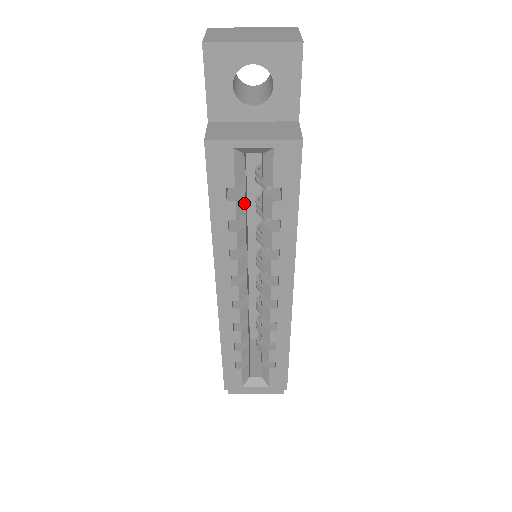
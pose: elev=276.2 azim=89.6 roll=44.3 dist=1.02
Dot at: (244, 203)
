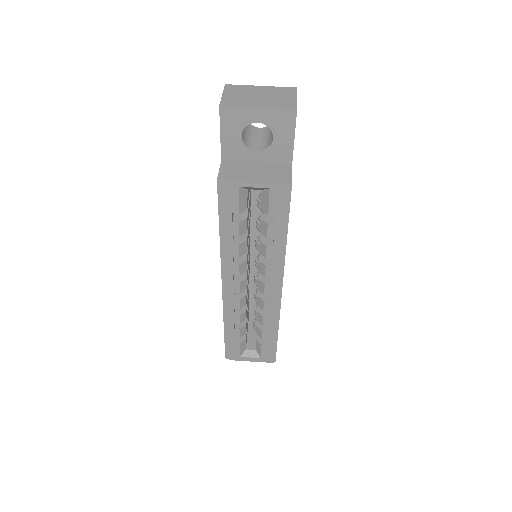
Dot at: (246, 223)
